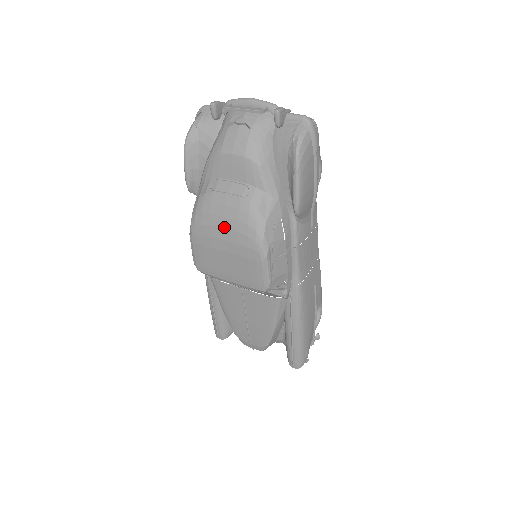
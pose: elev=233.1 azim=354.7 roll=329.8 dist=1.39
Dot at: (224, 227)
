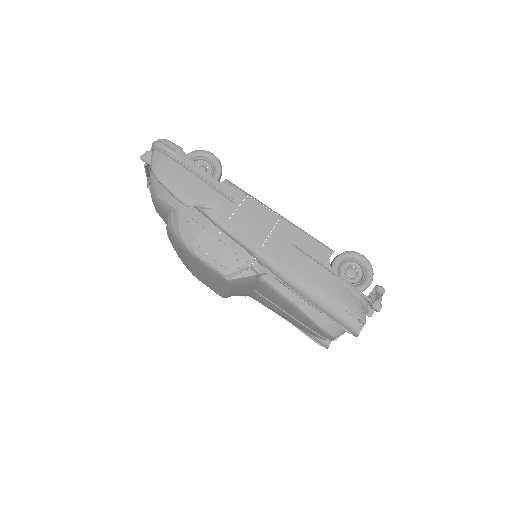
Dot at: (180, 254)
